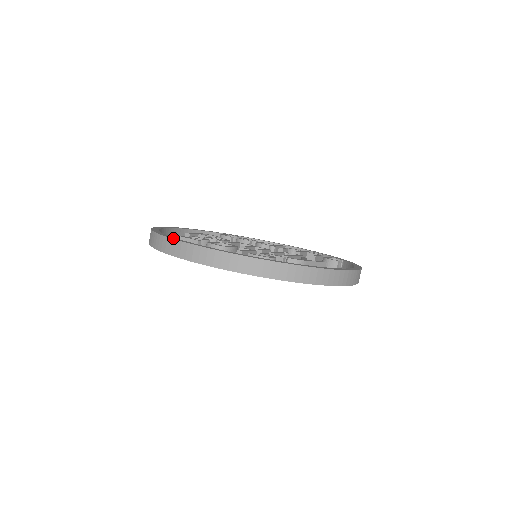
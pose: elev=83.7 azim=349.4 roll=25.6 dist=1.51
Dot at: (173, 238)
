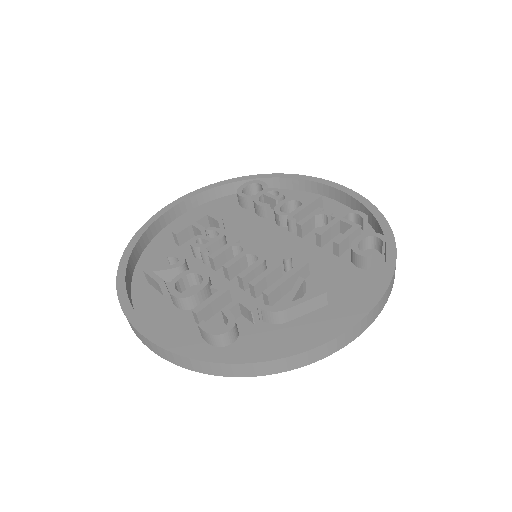
Dot at: (121, 300)
